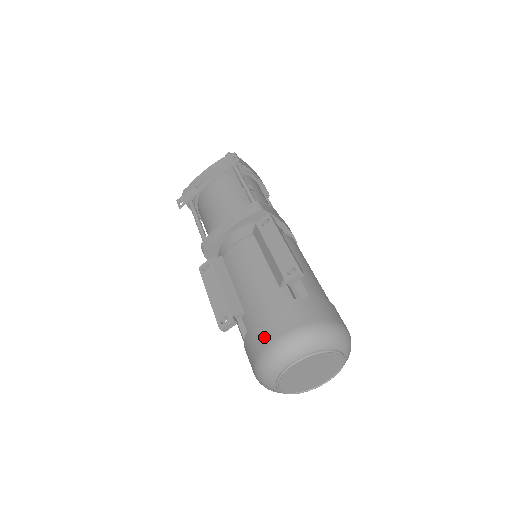
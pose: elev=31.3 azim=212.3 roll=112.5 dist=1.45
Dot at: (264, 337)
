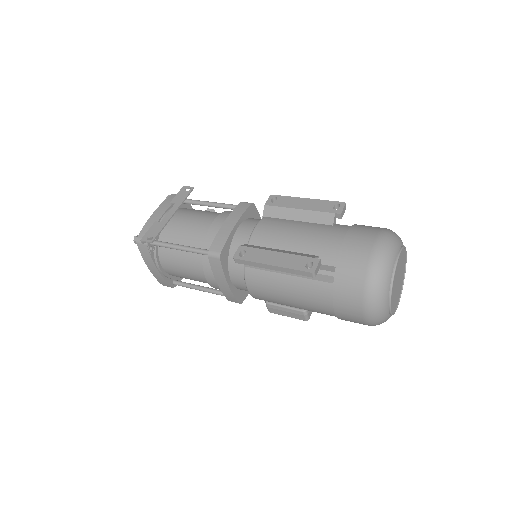
Dot at: (362, 250)
